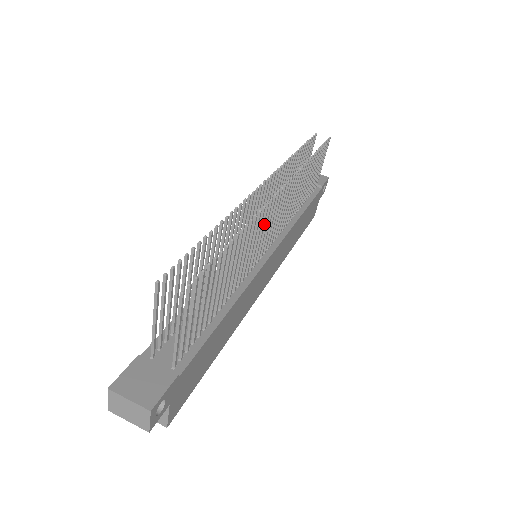
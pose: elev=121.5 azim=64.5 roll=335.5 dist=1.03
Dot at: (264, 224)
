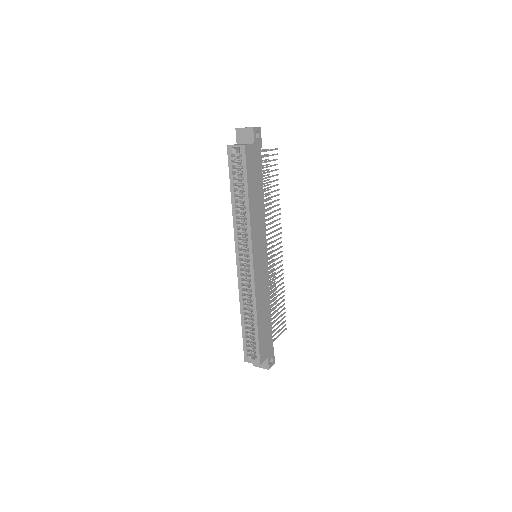
Dot at: occluded
